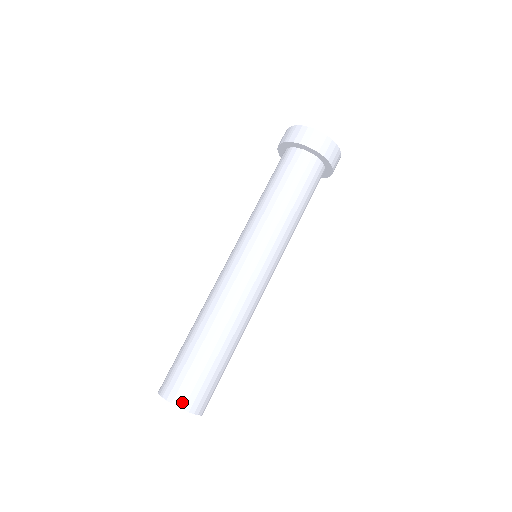
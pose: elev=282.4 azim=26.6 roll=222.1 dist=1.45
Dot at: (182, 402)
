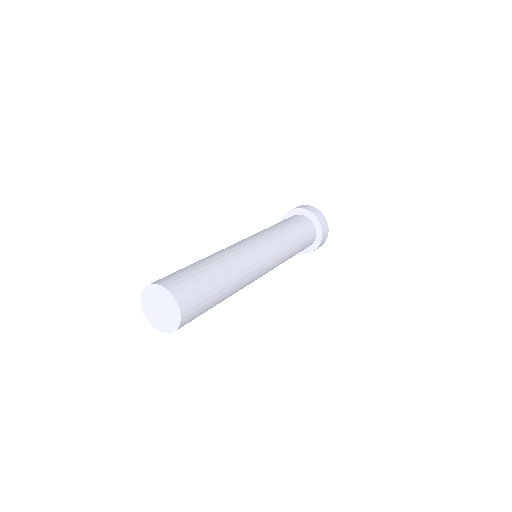
Dot at: (159, 282)
